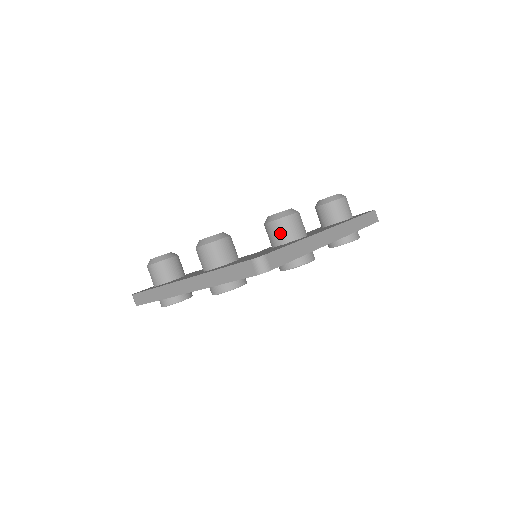
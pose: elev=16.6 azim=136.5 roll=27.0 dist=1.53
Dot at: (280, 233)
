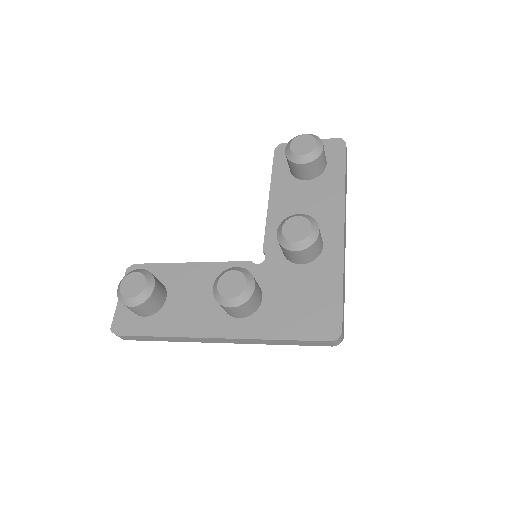
Dot at: (307, 257)
